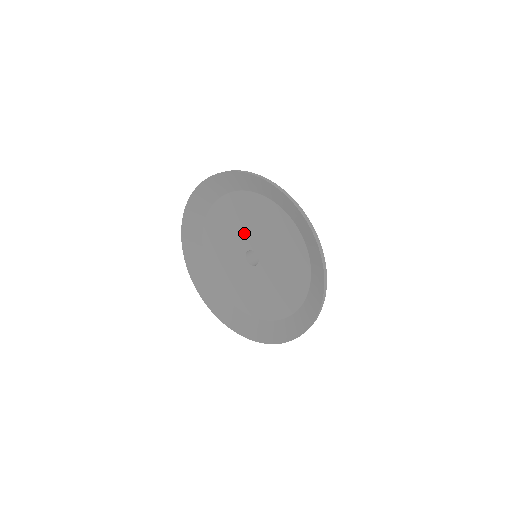
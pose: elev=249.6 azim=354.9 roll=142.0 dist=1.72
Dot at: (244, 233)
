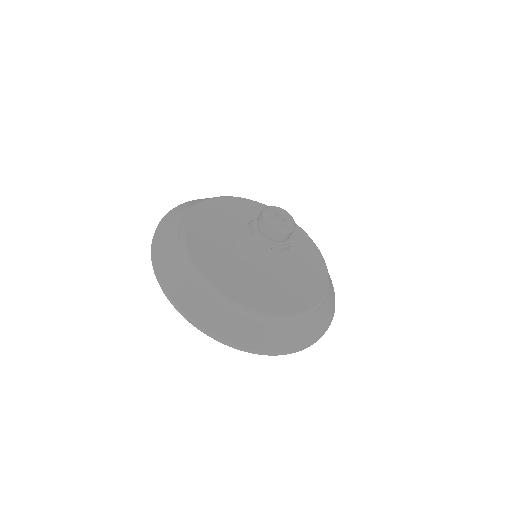
Dot at: occluded
